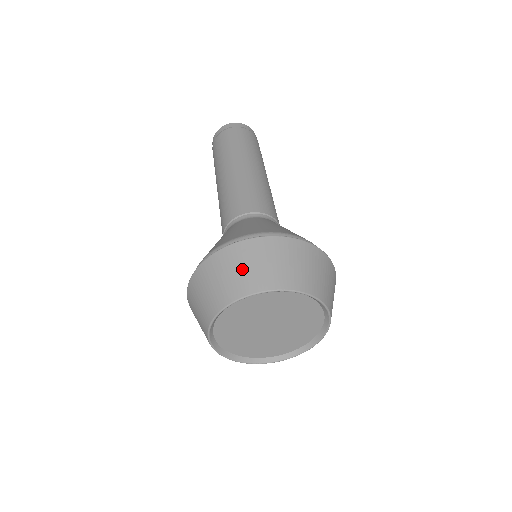
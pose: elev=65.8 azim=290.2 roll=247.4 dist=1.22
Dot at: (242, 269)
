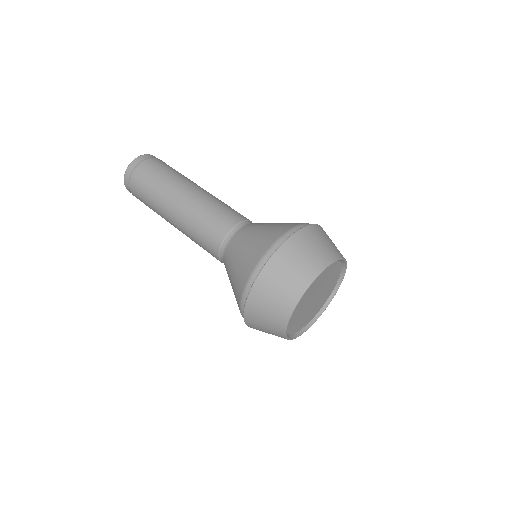
Dot at: (280, 288)
